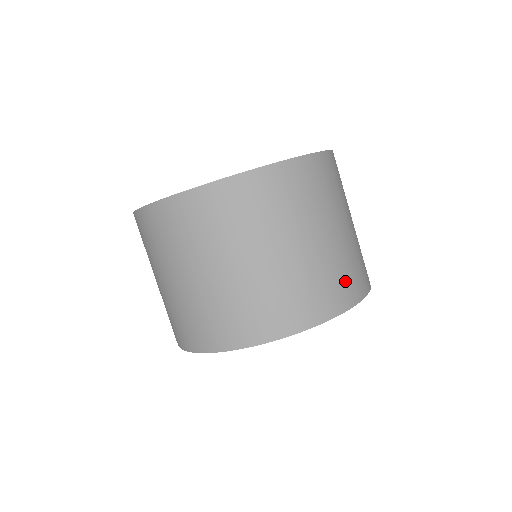
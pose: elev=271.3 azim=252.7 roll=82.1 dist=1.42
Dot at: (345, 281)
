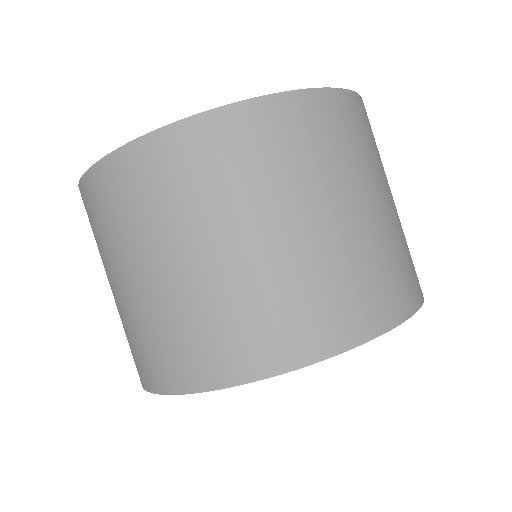
Dot at: (395, 278)
